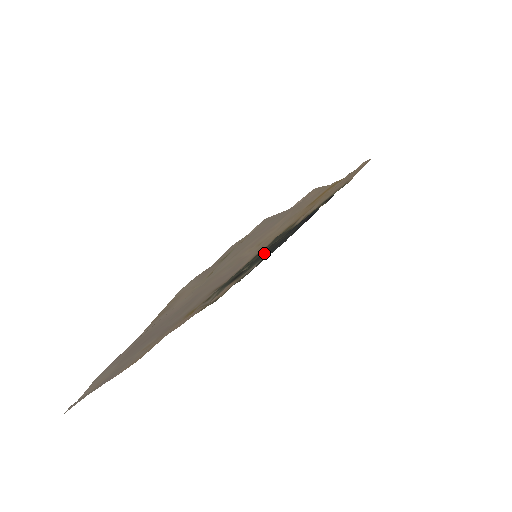
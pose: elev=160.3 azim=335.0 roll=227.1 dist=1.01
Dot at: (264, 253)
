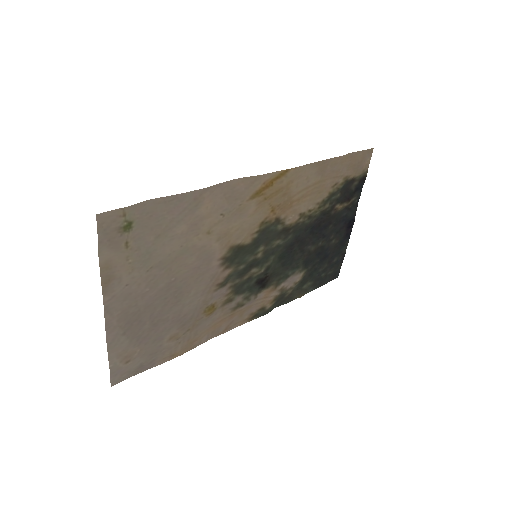
Dot at: (293, 261)
